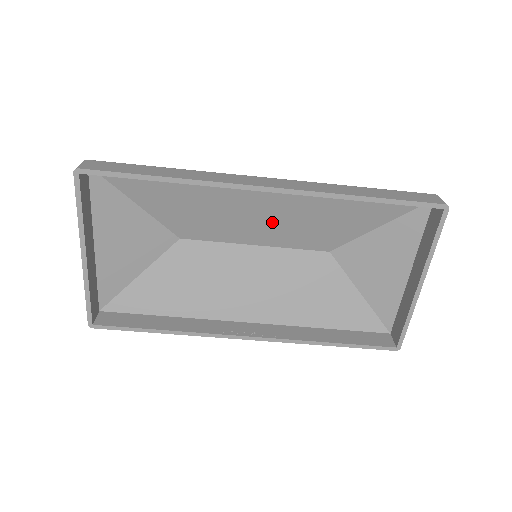
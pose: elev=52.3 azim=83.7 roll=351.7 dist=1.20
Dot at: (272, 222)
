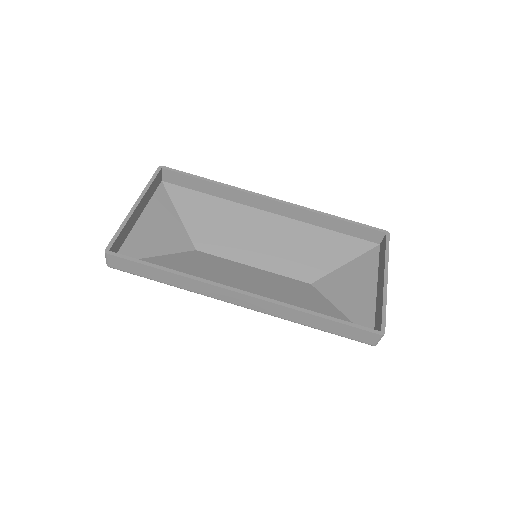
Dot at: (269, 246)
